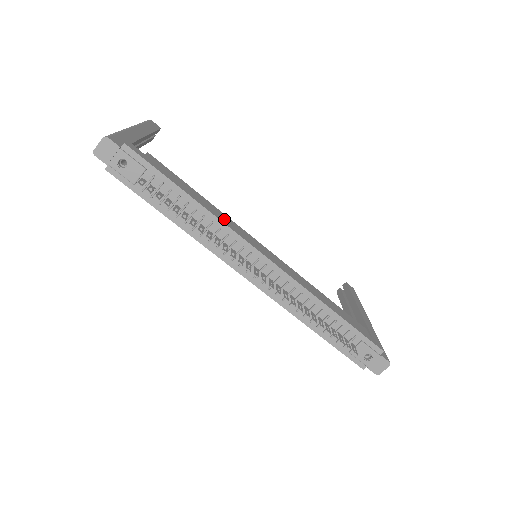
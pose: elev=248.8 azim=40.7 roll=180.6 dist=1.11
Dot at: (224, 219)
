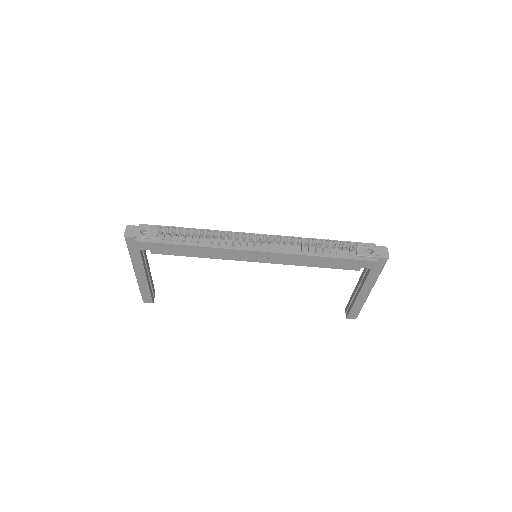
Dot at: occluded
